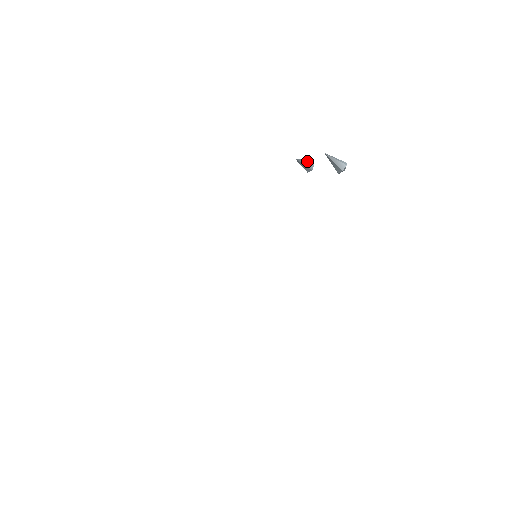
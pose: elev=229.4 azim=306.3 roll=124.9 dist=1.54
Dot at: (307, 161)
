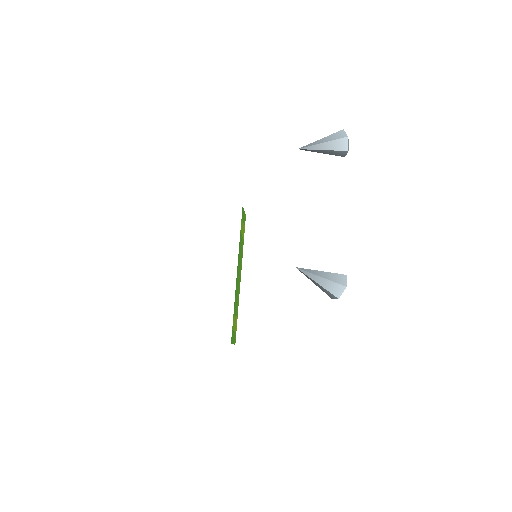
Dot at: (331, 144)
